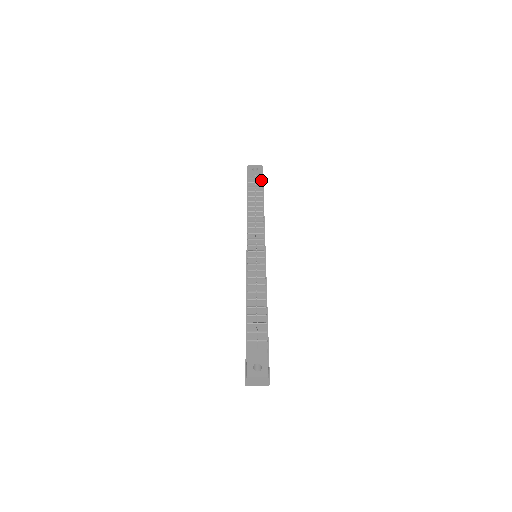
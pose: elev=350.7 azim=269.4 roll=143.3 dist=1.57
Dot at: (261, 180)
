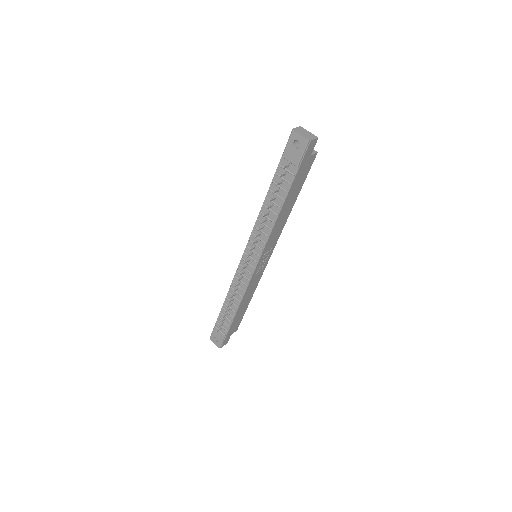
Dot at: (295, 169)
